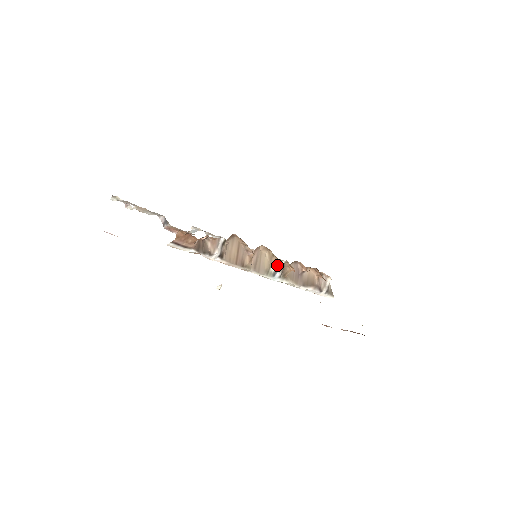
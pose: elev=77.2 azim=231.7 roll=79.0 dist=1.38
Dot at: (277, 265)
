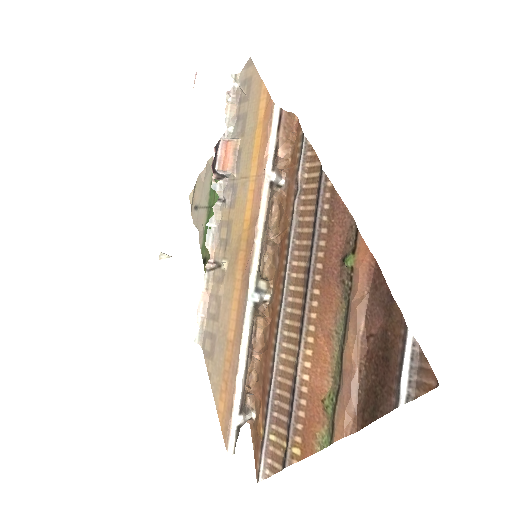
Dot at: (264, 288)
